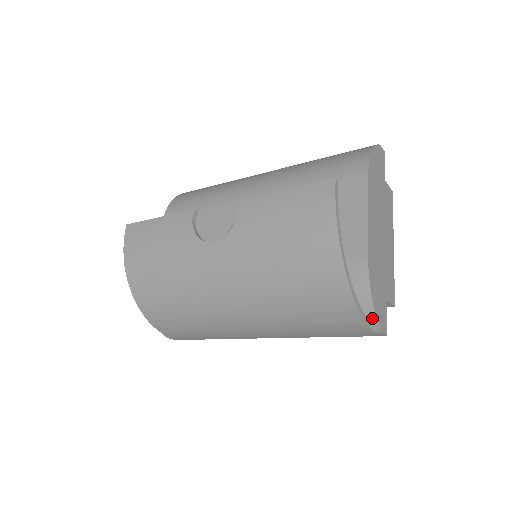
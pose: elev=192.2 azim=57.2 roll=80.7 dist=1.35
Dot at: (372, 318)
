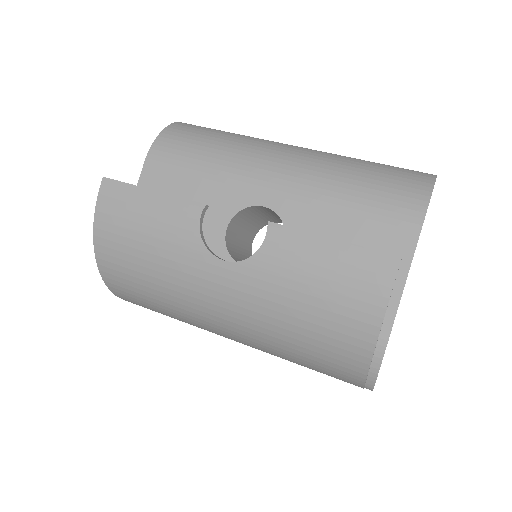
Dot at: (370, 382)
